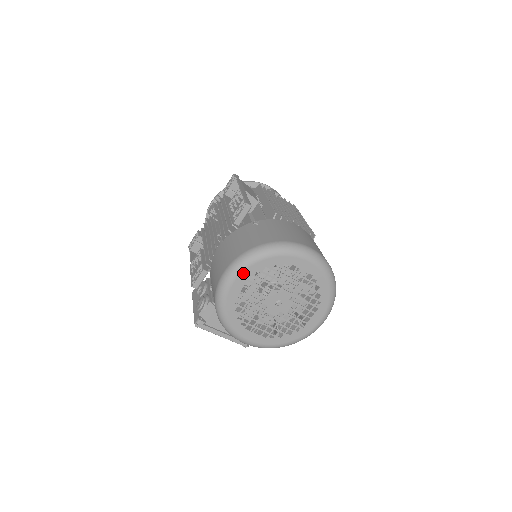
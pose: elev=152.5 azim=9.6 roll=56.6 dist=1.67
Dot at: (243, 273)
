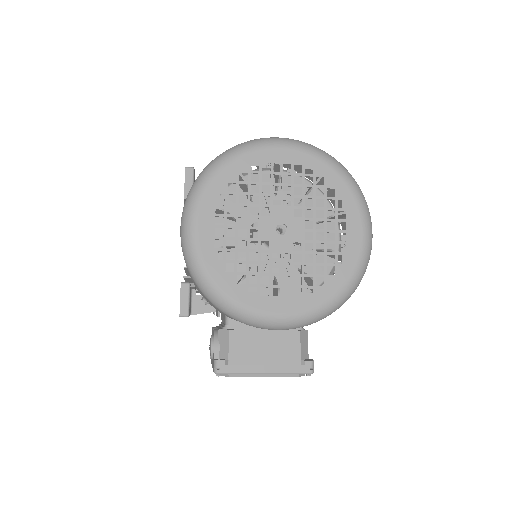
Dot at: (202, 207)
